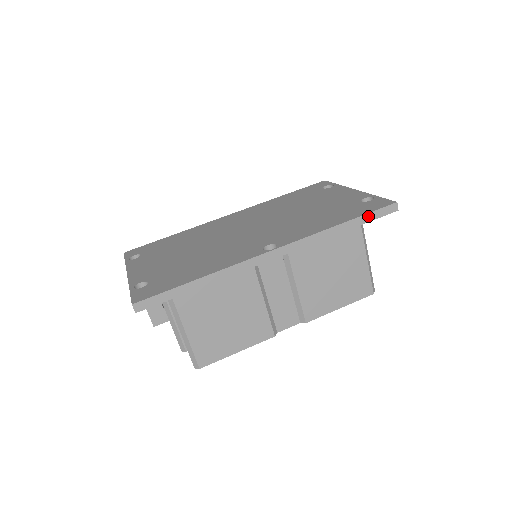
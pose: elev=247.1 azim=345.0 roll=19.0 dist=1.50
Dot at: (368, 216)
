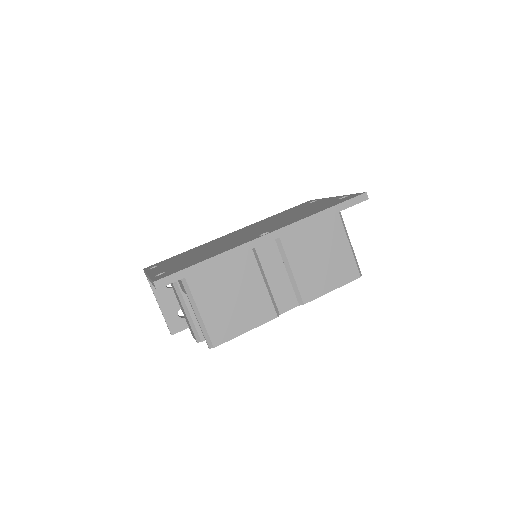
Dot at: (344, 204)
